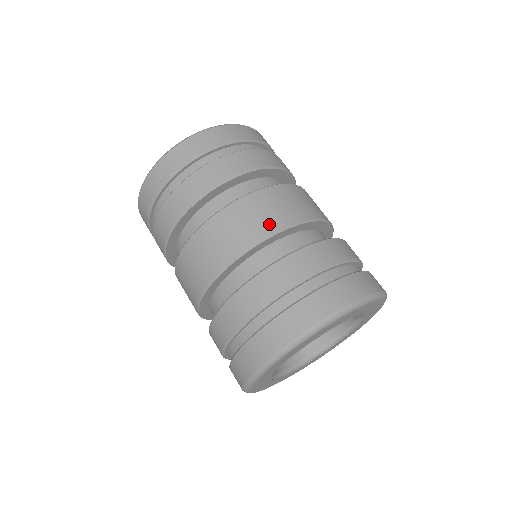
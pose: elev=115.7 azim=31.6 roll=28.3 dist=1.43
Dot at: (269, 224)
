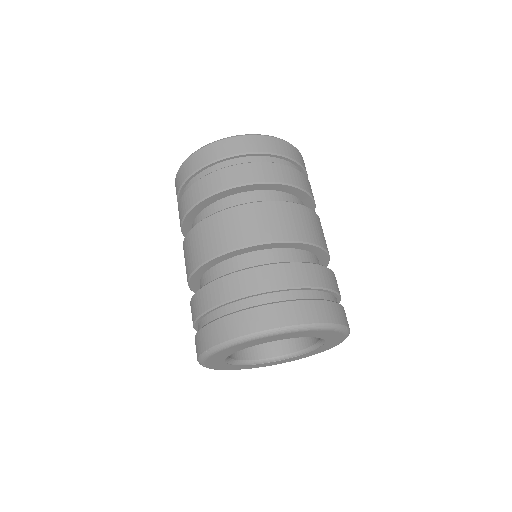
Dot at: (240, 238)
